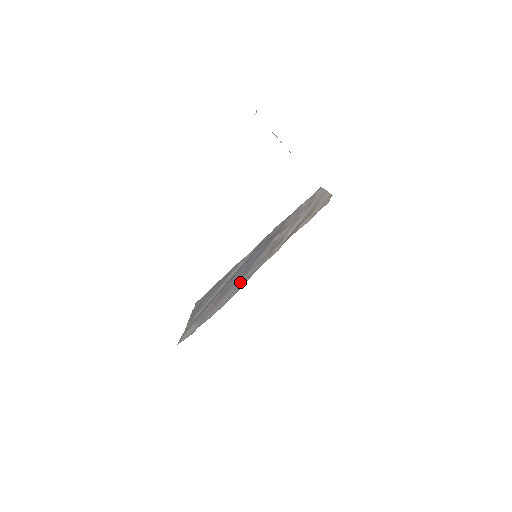
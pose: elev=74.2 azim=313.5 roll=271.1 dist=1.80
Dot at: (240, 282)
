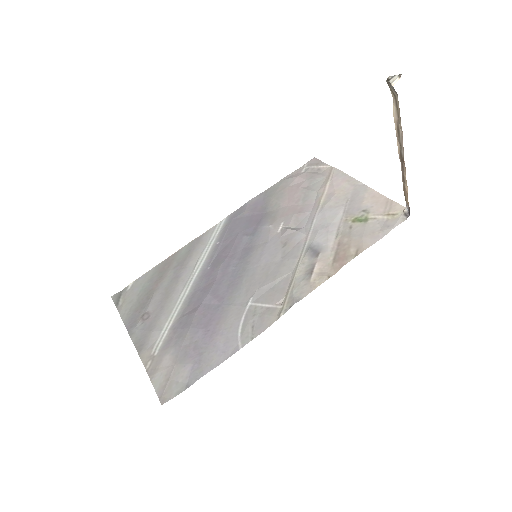
Dot at: (250, 302)
